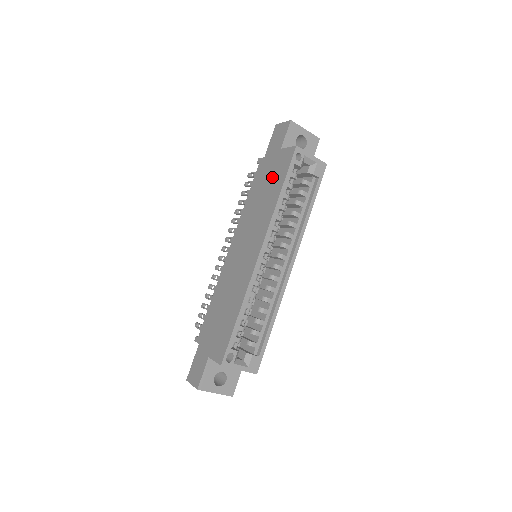
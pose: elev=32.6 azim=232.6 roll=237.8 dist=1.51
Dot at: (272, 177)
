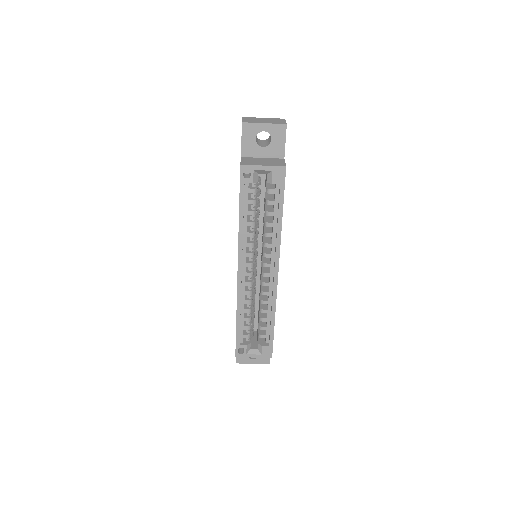
Dot at: occluded
